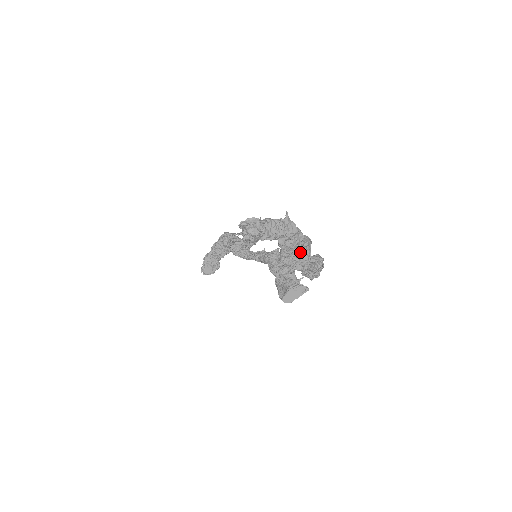
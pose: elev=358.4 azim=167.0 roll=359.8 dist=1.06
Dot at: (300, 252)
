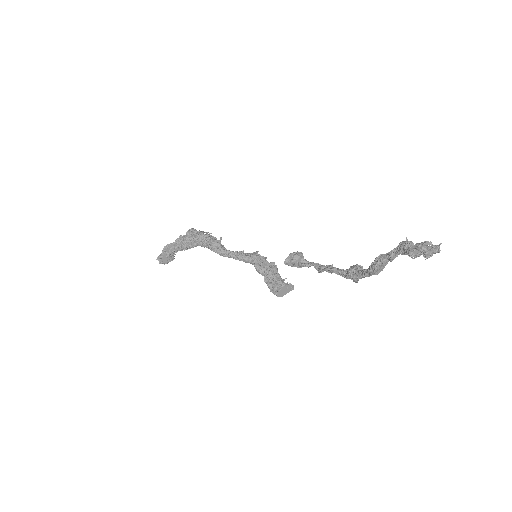
Dot at: occluded
